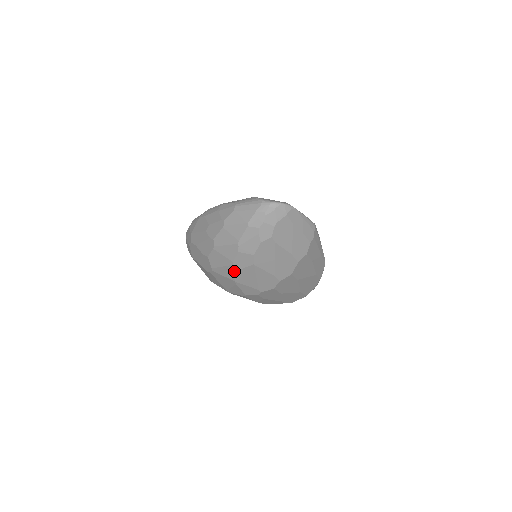
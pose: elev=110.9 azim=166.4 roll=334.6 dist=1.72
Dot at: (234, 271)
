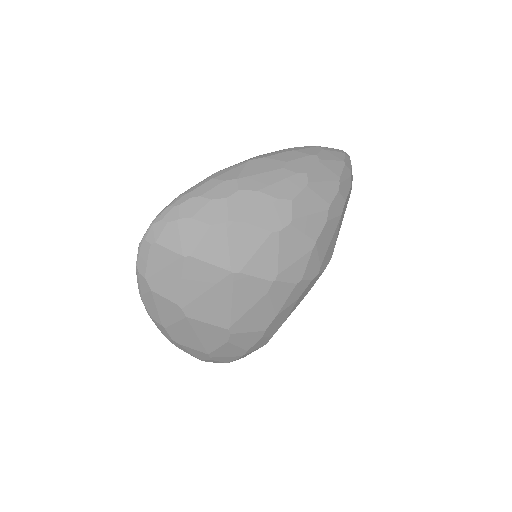
Dot at: (325, 221)
